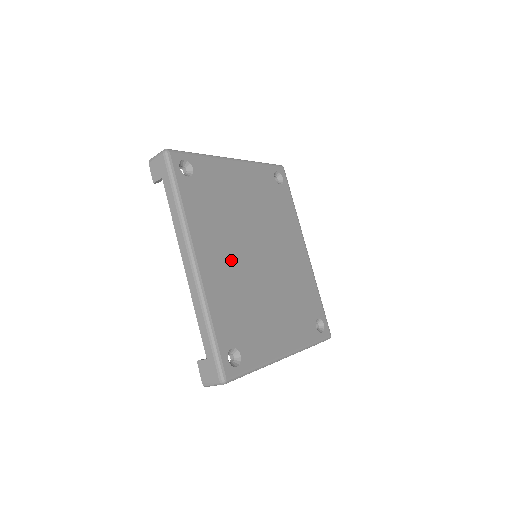
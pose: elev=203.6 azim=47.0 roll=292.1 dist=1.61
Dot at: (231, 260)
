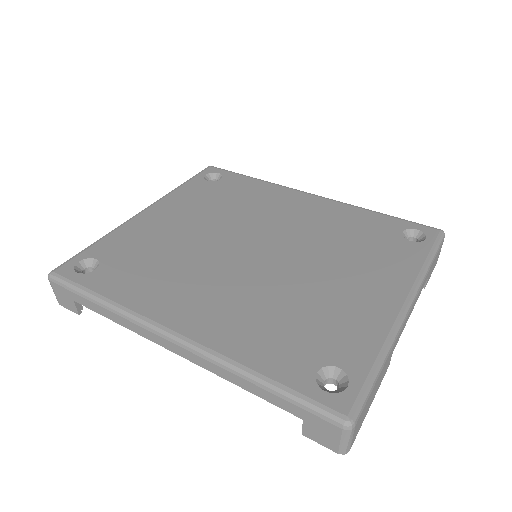
Dot at: (222, 288)
